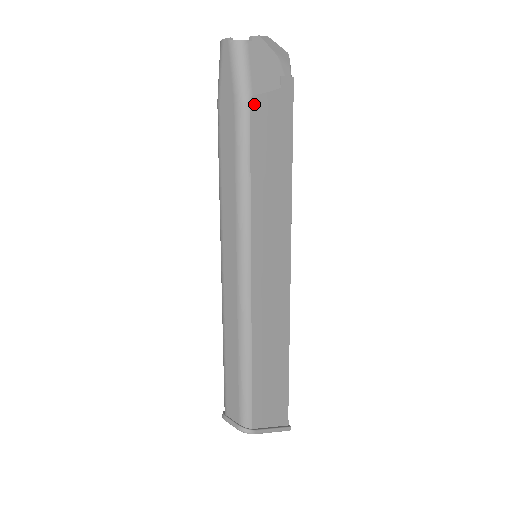
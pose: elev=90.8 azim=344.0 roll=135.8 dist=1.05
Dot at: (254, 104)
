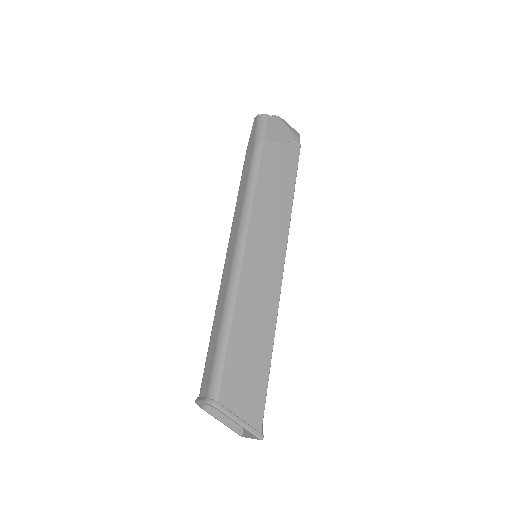
Dot at: (266, 145)
